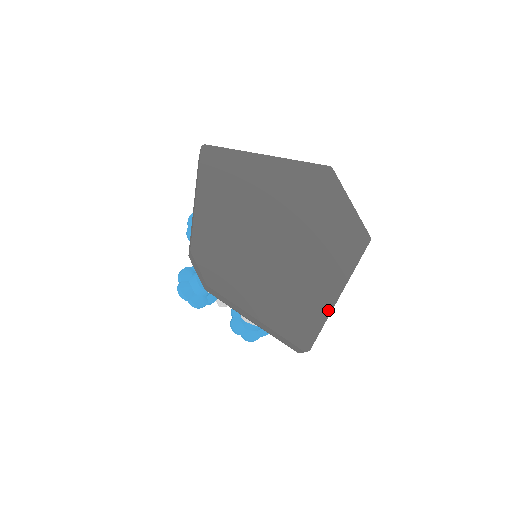
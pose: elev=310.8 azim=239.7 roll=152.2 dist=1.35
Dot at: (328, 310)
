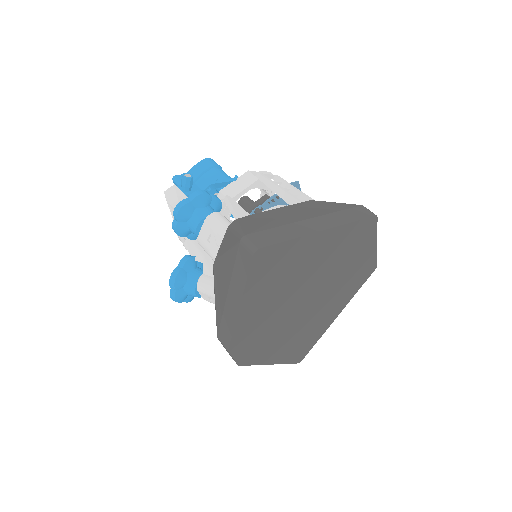
Dot at: (323, 332)
